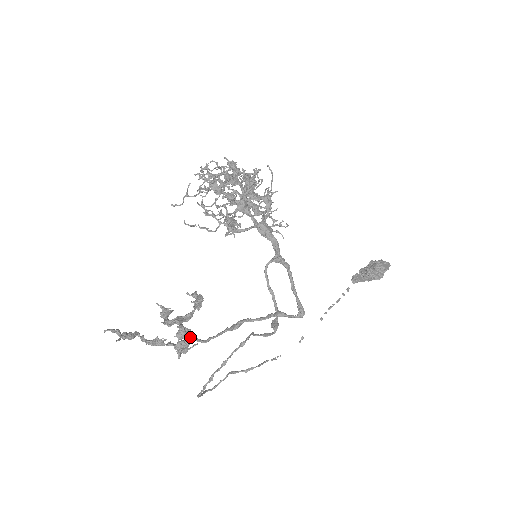
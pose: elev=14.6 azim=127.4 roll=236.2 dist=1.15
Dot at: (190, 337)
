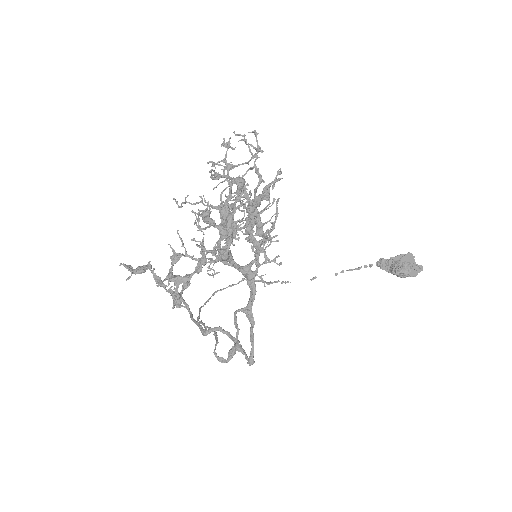
Dot at: (183, 299)
